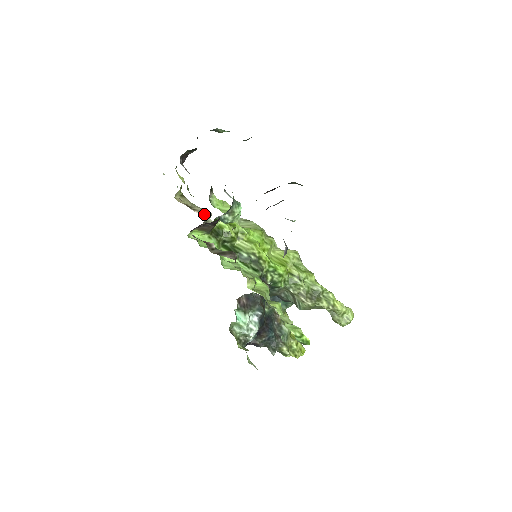
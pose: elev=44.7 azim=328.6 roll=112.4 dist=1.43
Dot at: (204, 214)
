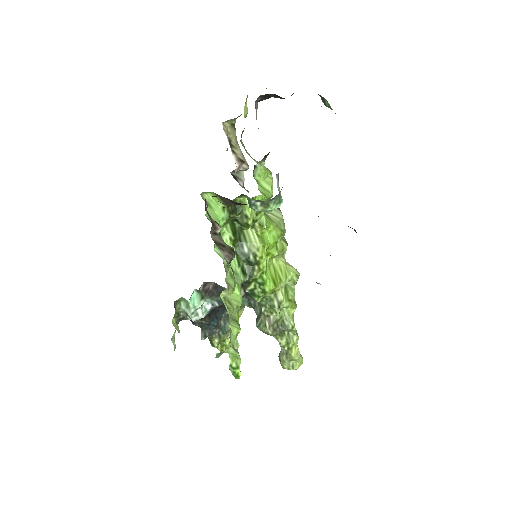
Dot at: (240, 164)
